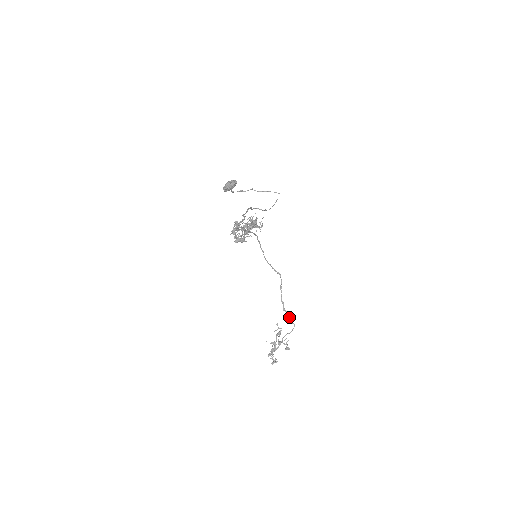
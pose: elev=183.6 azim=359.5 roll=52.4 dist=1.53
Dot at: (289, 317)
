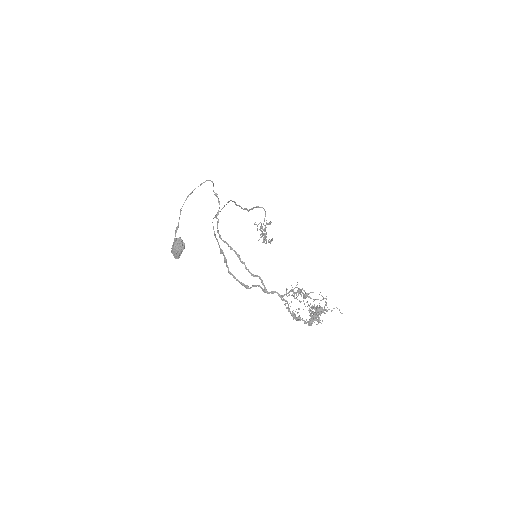
Dot at: occluded
